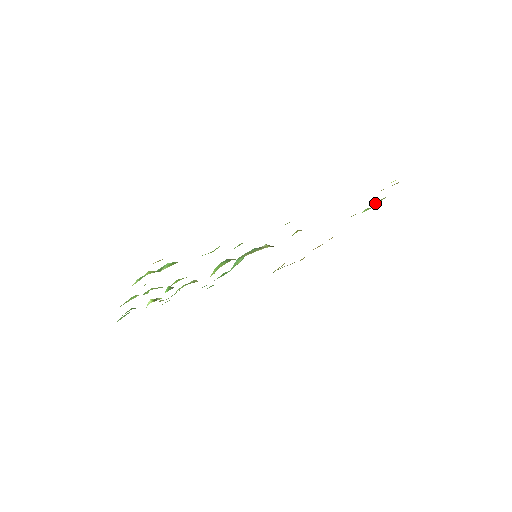
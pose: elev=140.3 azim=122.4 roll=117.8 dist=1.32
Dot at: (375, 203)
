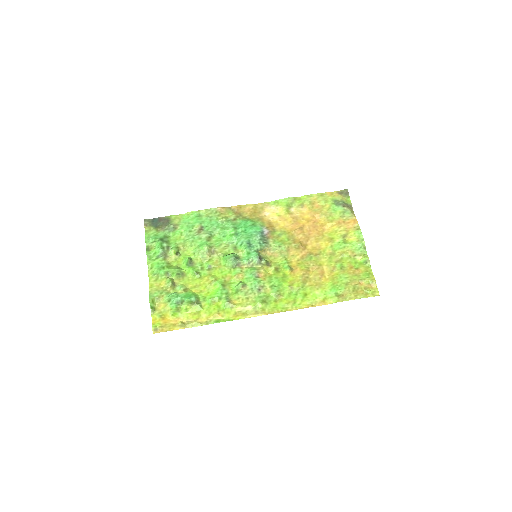
Dot at: (363, 259)
